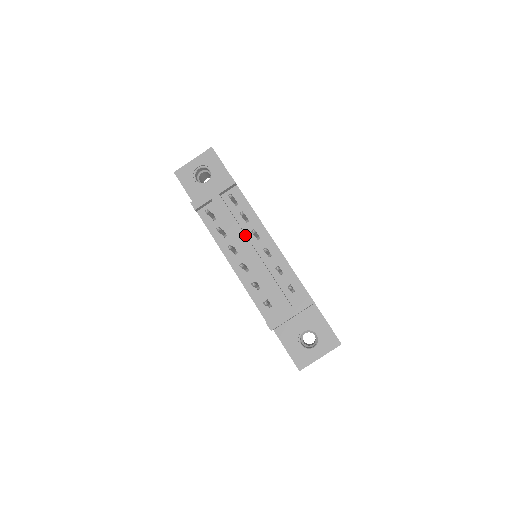
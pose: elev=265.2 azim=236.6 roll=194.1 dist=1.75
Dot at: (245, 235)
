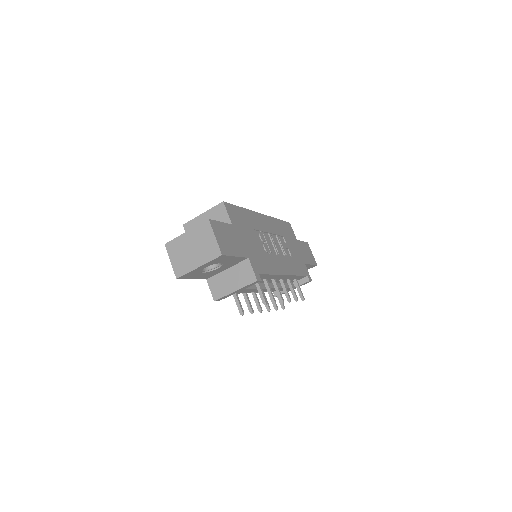
Dot at: occluded
